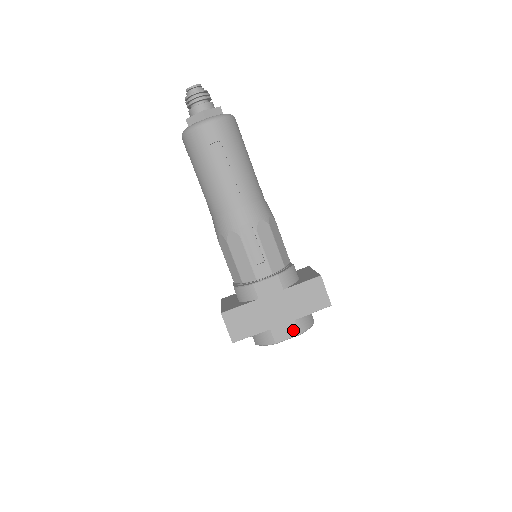
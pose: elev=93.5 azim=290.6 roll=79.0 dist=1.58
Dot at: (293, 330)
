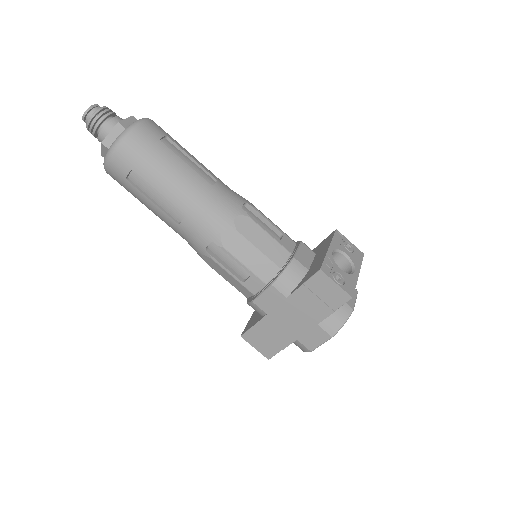
Dot at: (322, 335)
